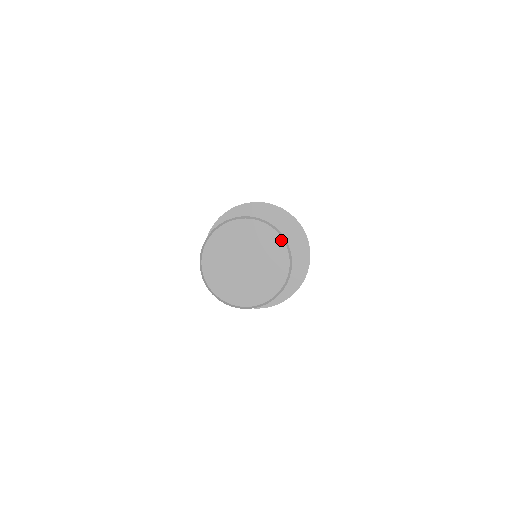
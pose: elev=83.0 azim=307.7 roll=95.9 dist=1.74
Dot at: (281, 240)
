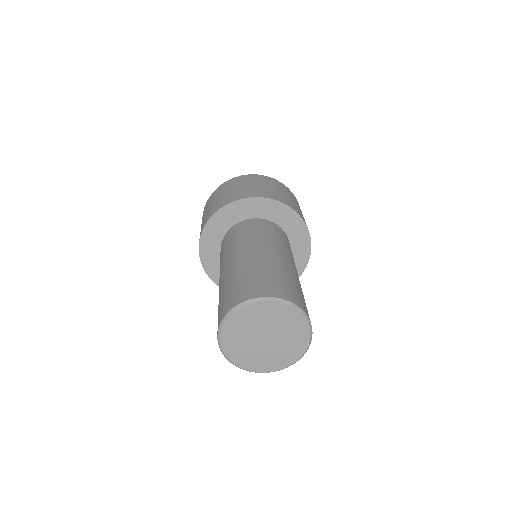
Dot at: (301, 316)
